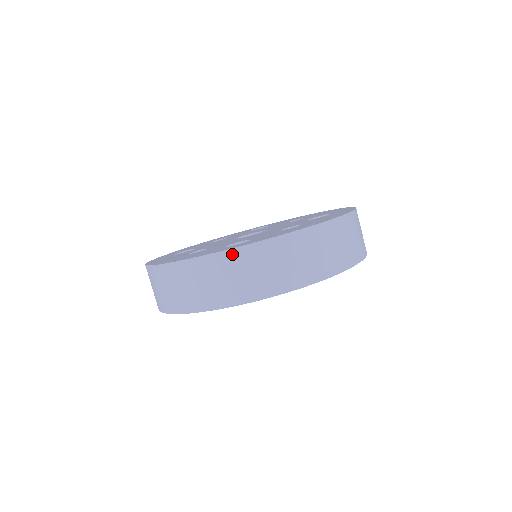
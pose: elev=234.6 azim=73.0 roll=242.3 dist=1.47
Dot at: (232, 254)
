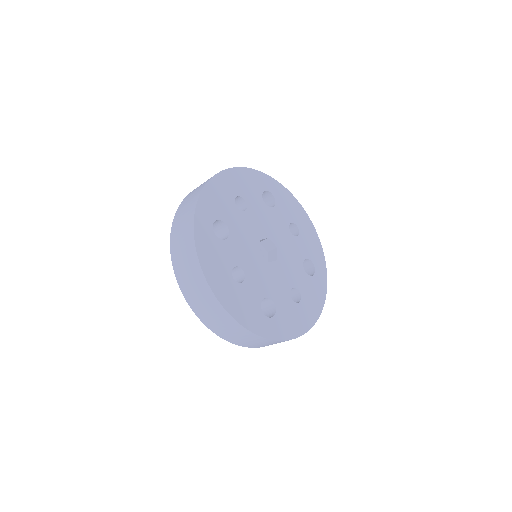
Dot at: (266, 340)
